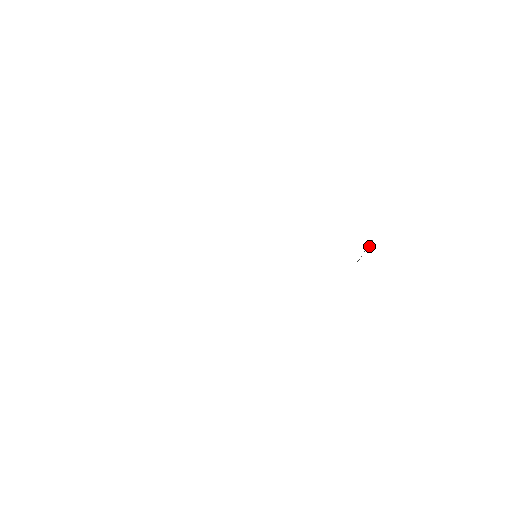
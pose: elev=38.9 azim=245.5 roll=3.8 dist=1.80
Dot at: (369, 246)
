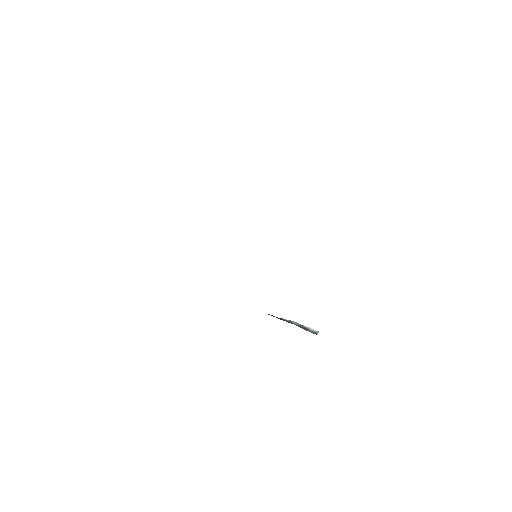
Dot at: (312, 331)
